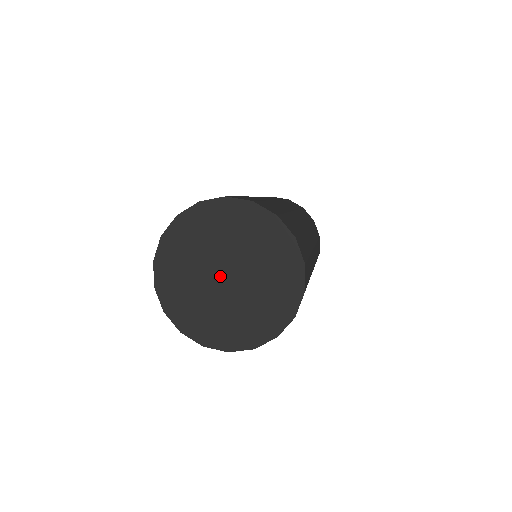
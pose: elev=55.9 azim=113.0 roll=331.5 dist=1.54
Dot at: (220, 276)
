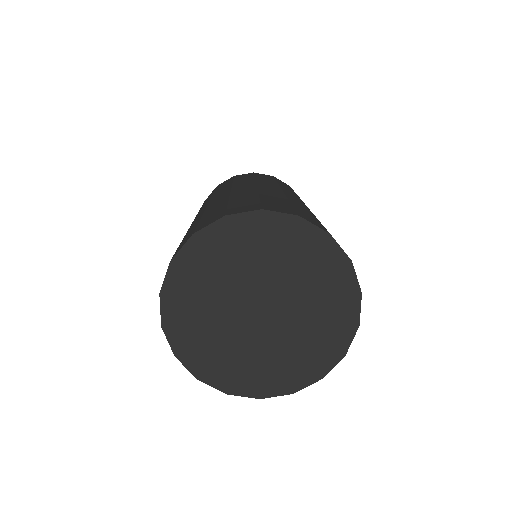
Dot at: (253, 307)
